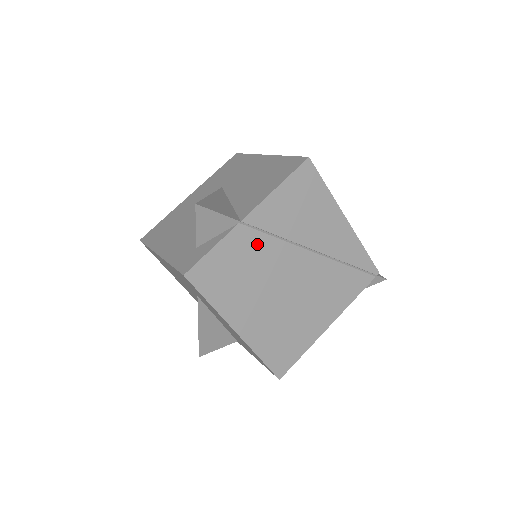
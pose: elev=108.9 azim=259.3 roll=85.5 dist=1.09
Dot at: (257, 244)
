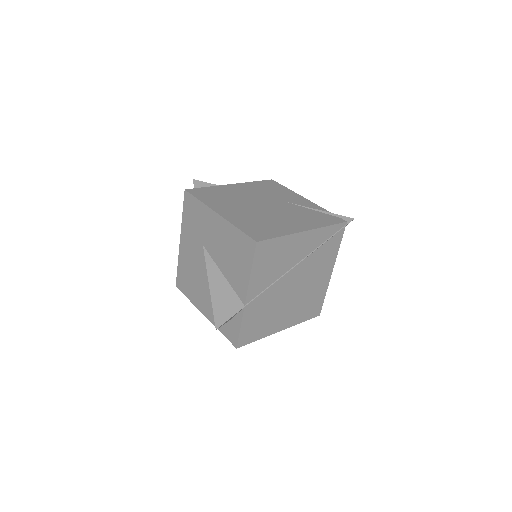
Dot at: (262, 300)
